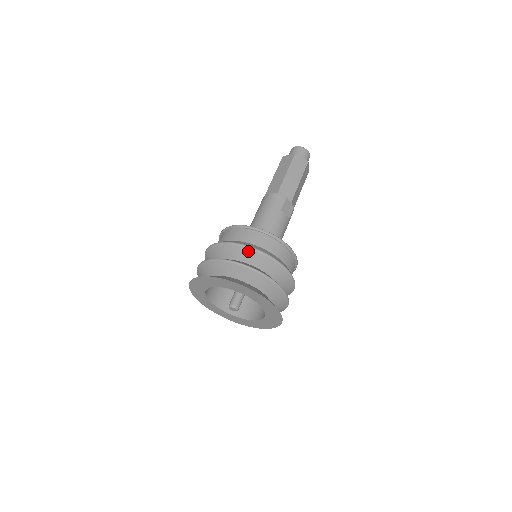
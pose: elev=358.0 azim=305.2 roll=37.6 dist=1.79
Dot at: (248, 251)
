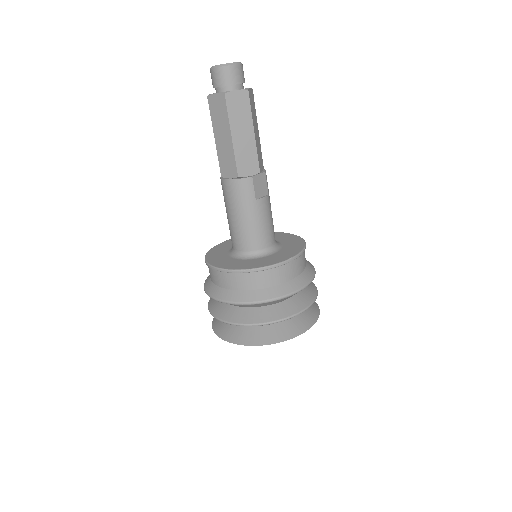
Dot at: (258, 305)
